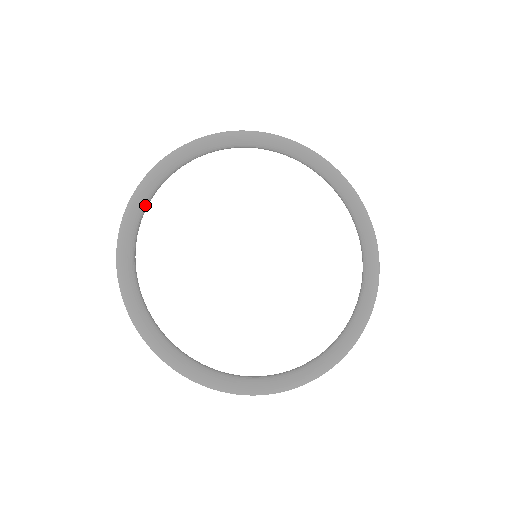
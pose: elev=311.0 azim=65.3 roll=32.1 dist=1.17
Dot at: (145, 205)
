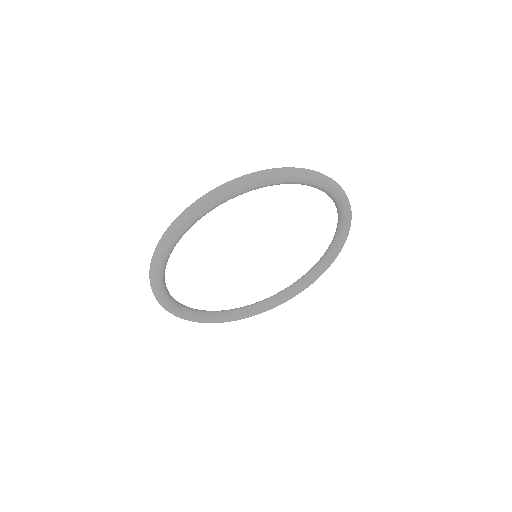
Dot at: occluded
